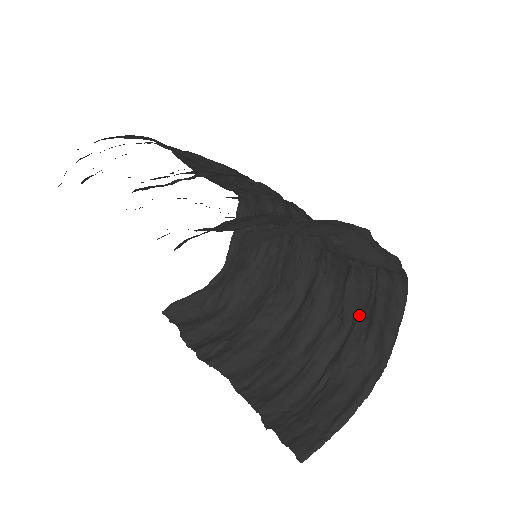
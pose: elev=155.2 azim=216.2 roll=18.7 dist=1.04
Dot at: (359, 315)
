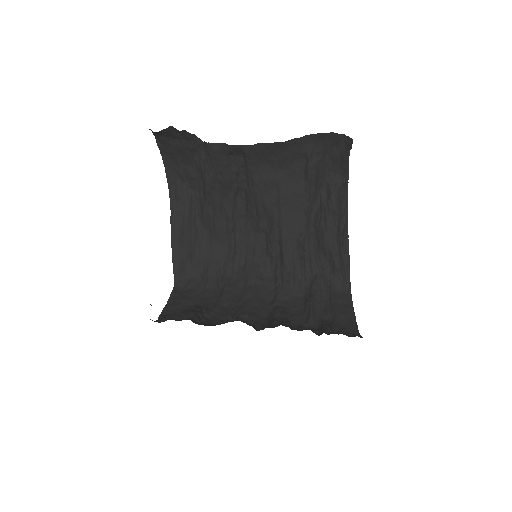
Dot at: (322, 319)
